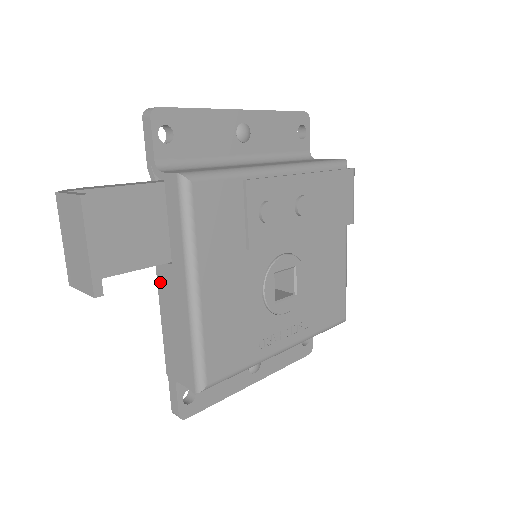
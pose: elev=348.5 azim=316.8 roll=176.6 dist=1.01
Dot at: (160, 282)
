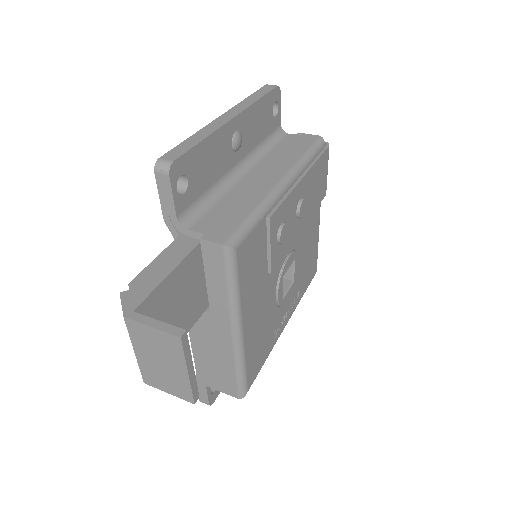
Dot at: occluded
